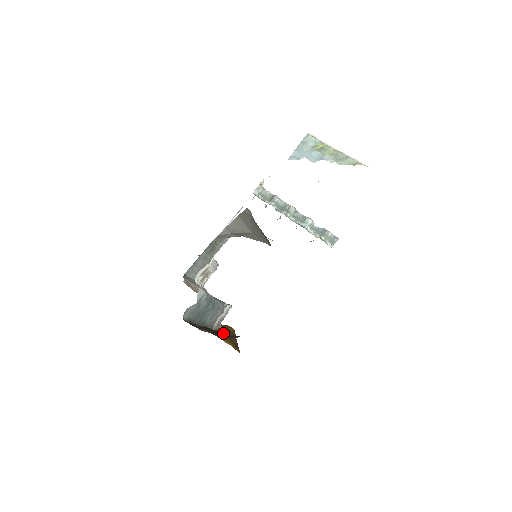
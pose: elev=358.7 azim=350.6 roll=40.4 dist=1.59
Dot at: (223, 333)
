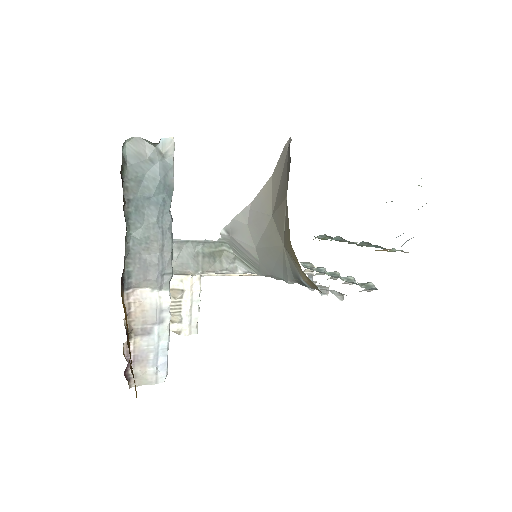
Dot at: (127, 336)
